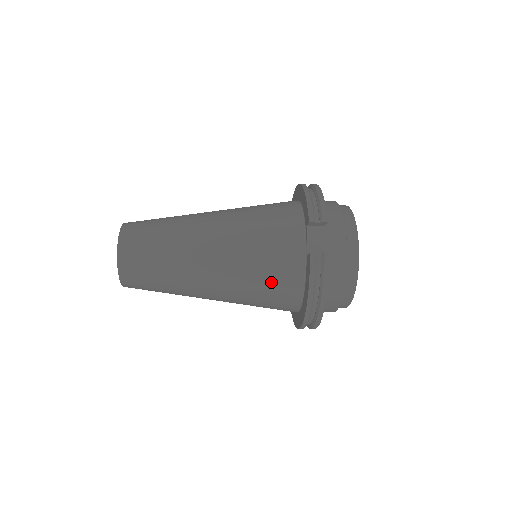
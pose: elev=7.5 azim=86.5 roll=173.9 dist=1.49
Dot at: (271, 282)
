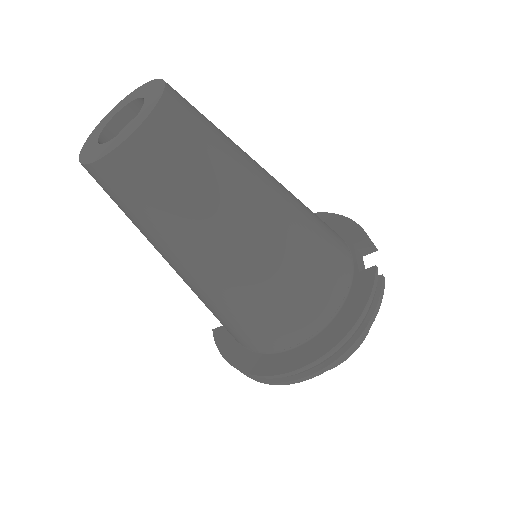
Dot at: (316, 281)
